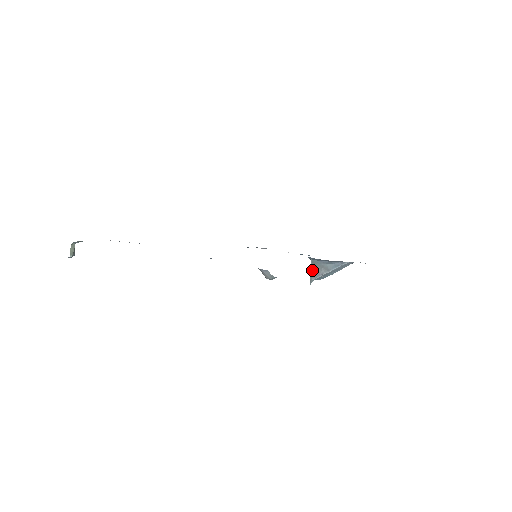
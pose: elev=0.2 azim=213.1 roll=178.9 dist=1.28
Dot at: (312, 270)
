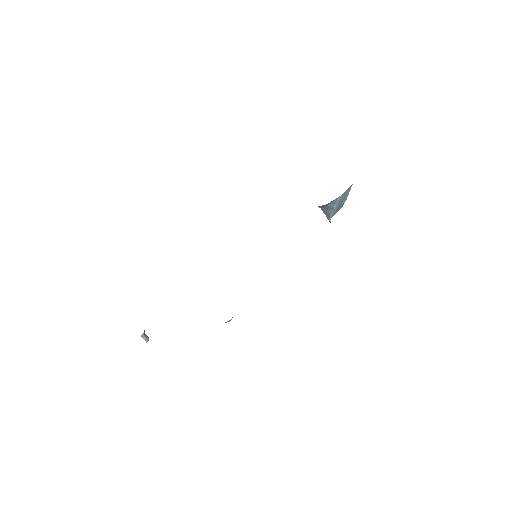
Dot at: (324, 213)
